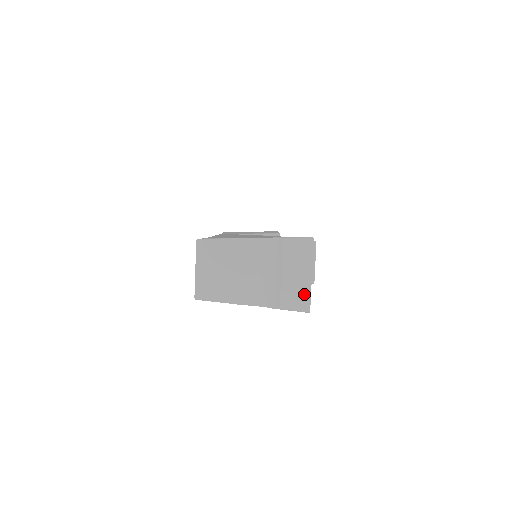
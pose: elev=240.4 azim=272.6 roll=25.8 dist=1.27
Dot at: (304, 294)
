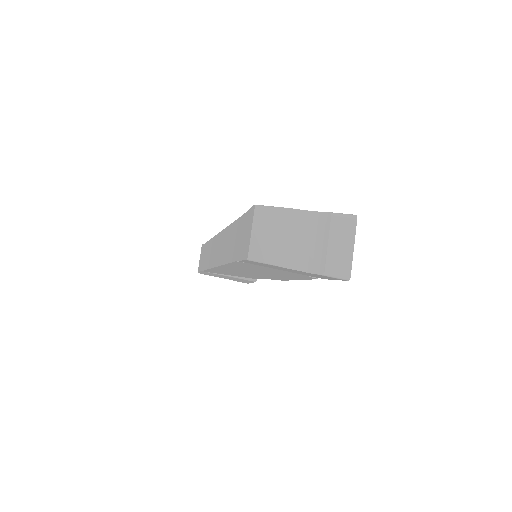
Dot at: (346, 263)
